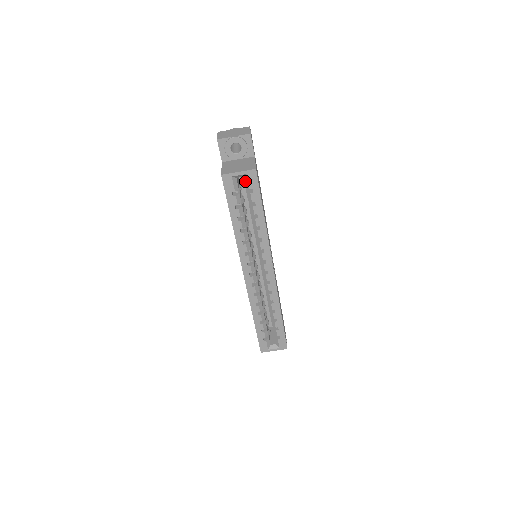
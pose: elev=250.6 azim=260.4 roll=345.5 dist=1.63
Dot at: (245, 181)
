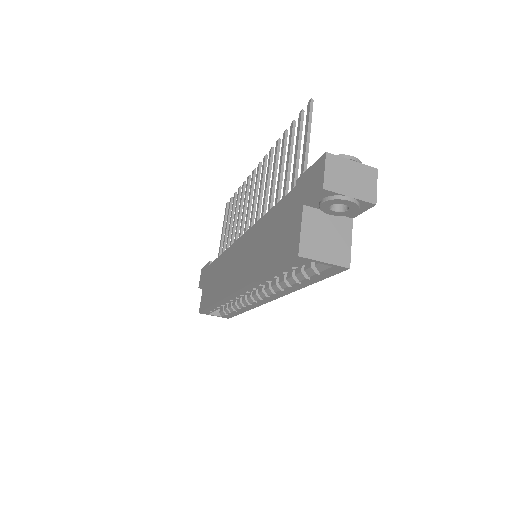
Dot at: (322, 264)
